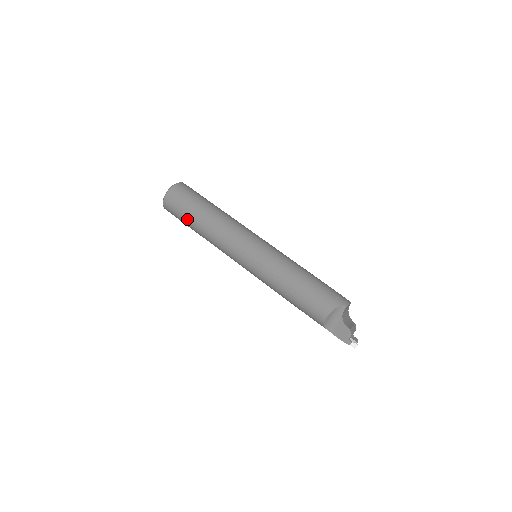
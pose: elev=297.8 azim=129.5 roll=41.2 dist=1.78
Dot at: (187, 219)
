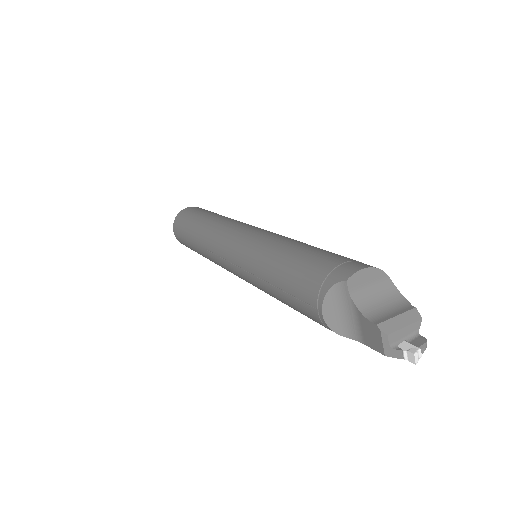
Dot at: (191, 247)
